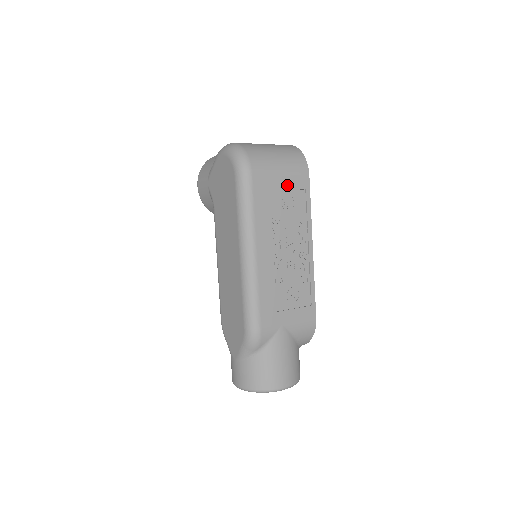
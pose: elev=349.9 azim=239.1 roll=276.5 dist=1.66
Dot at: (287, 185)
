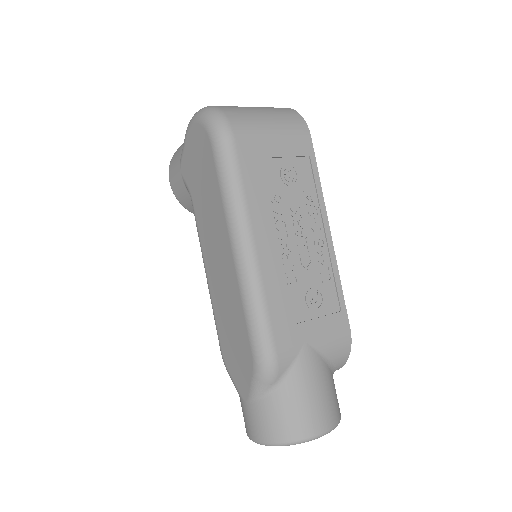
Dot at: (284, 151)
